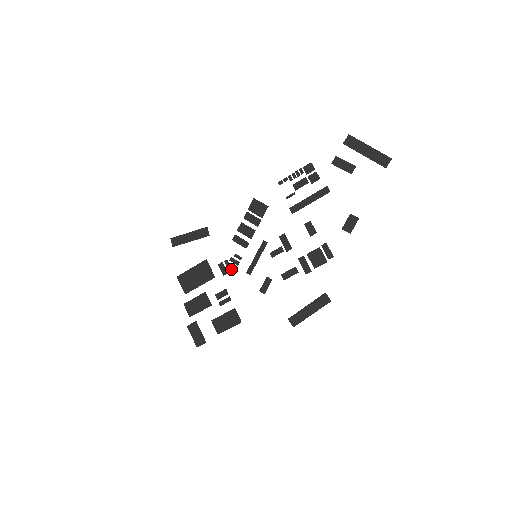
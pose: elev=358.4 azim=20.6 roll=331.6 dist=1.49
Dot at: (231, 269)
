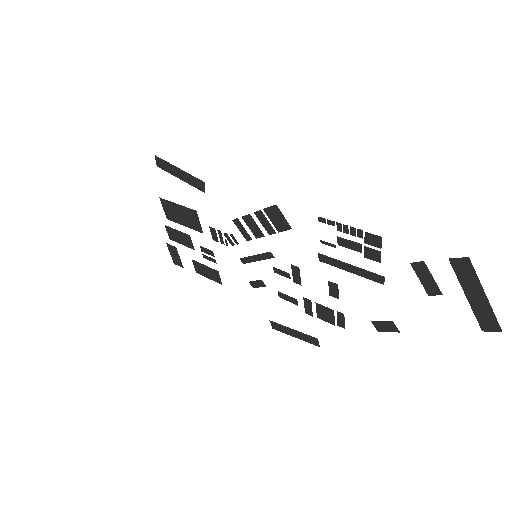
Dot at: (223, 242)
